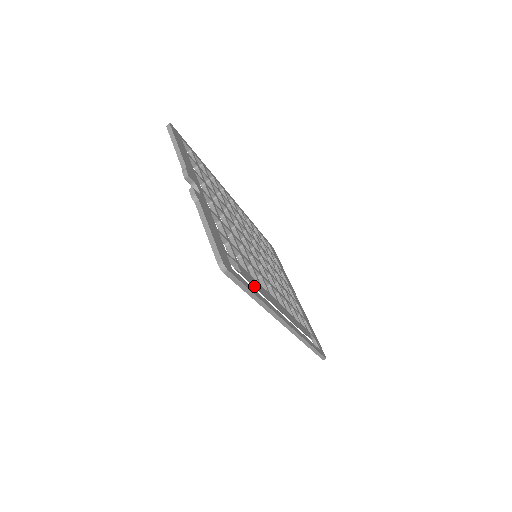
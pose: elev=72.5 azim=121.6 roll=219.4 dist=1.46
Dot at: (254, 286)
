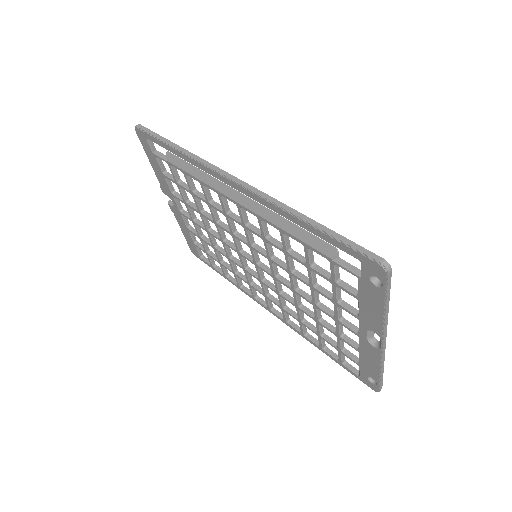
Dot at: (190, 170)
